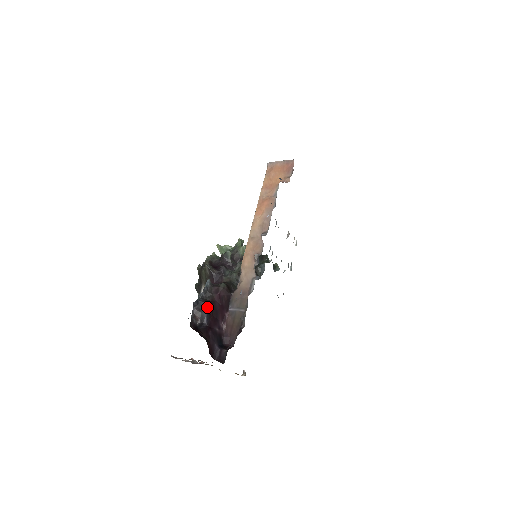
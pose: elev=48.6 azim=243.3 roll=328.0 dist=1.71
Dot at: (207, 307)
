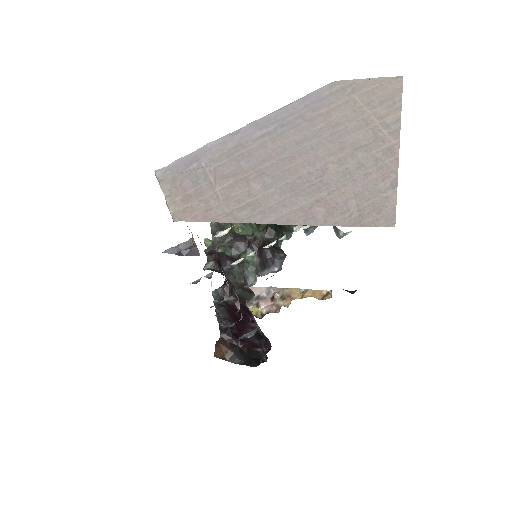
Dot at: (226, 319)
